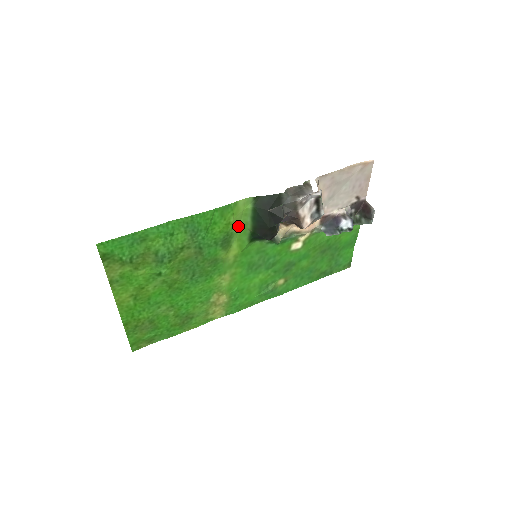
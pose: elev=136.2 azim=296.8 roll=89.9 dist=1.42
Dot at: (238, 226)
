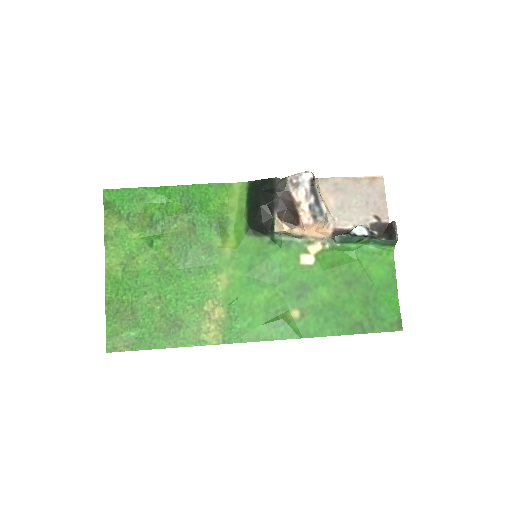
Dot at: (235, 213)
